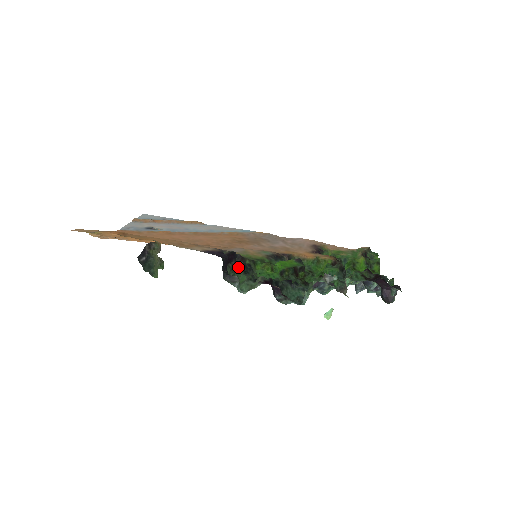
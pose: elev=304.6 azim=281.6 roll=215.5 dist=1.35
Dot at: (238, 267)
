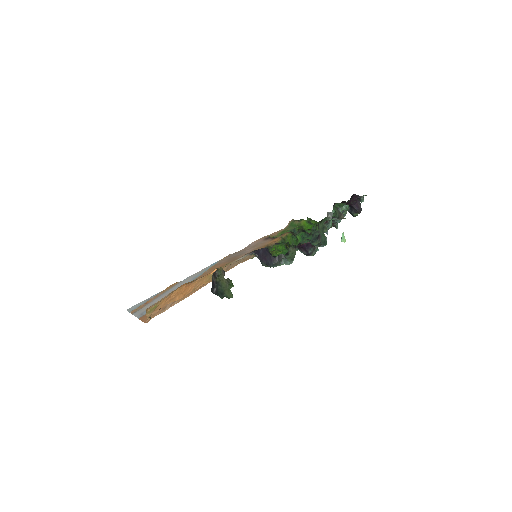
Dot at: occluded
